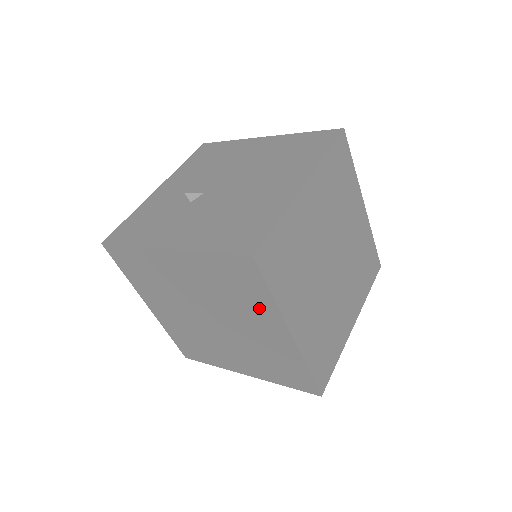
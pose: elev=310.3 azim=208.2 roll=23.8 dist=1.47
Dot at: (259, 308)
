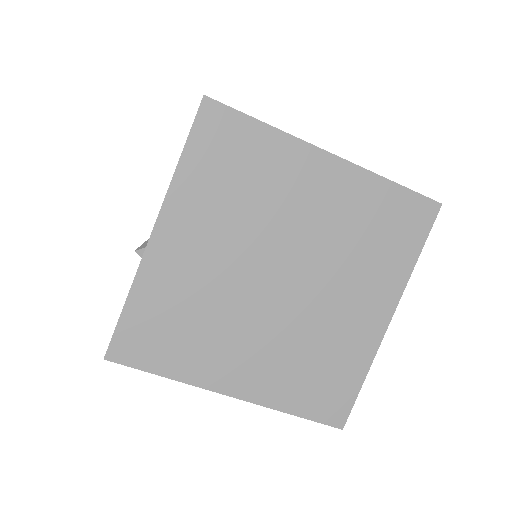
Dot at: (278, 164)
